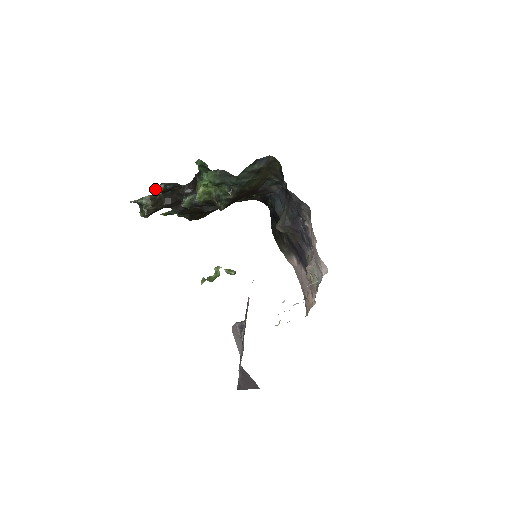
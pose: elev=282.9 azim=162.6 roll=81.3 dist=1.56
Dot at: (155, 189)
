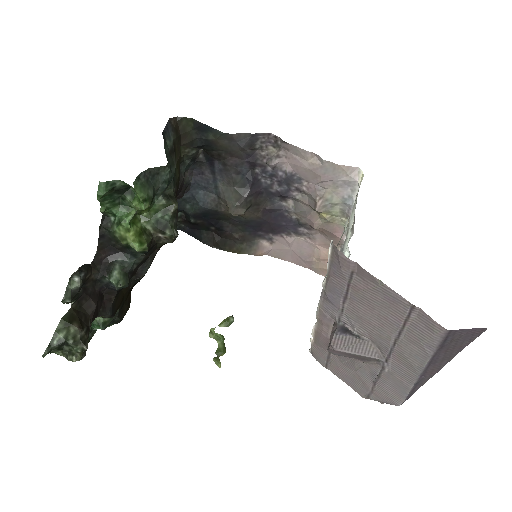
Dot at: (67, 296)
